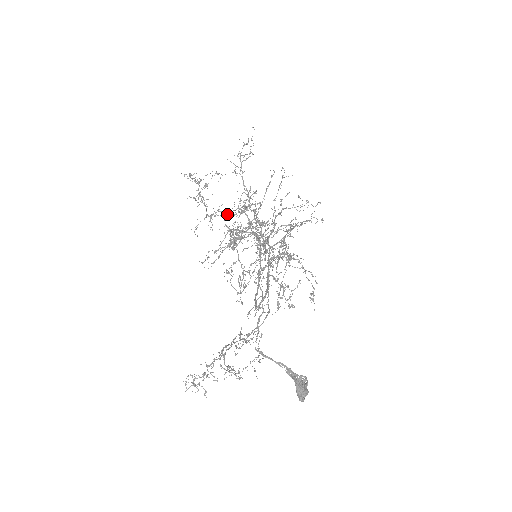
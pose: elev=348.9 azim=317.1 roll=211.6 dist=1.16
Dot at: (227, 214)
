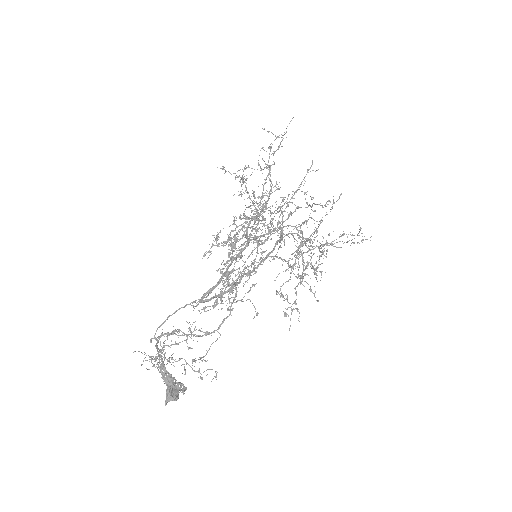
Dot at: (271, 213)
